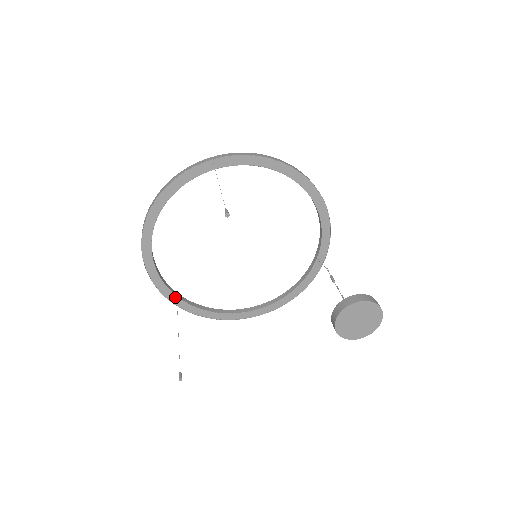
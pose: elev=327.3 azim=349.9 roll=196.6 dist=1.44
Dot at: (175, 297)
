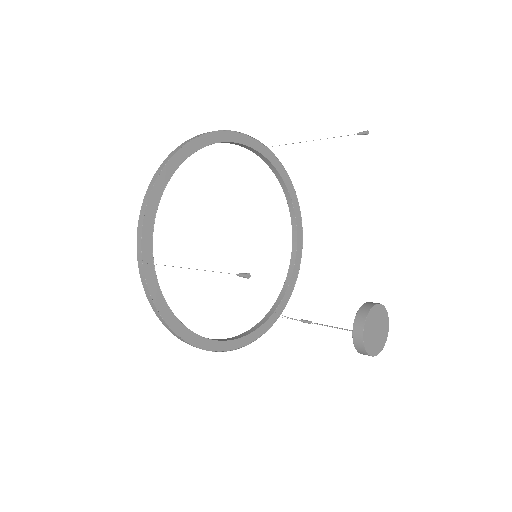
Dot at: (149, 251)
